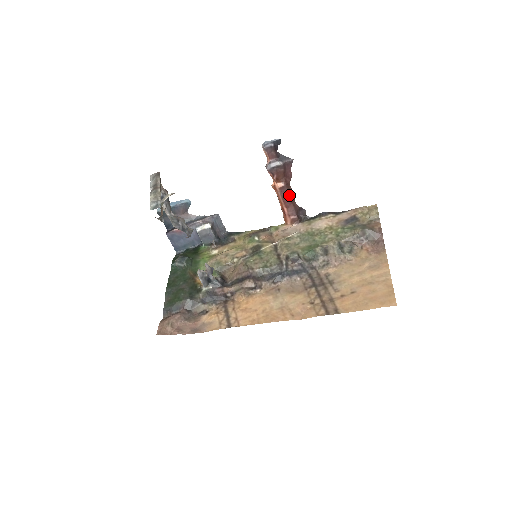
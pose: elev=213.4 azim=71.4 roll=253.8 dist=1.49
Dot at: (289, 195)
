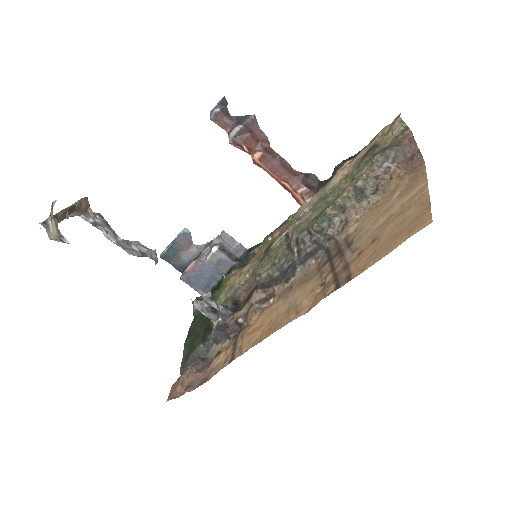
Dot at: (278, 163)
